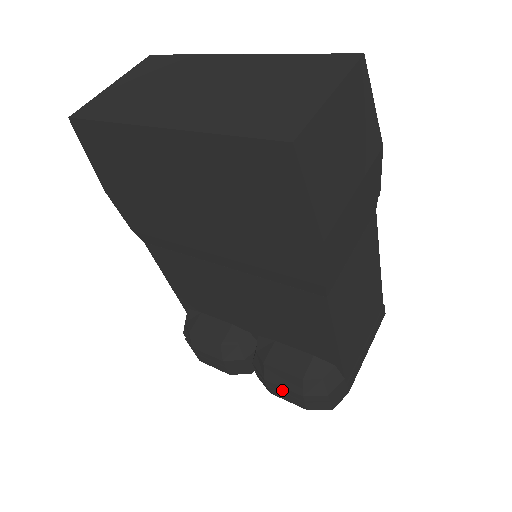
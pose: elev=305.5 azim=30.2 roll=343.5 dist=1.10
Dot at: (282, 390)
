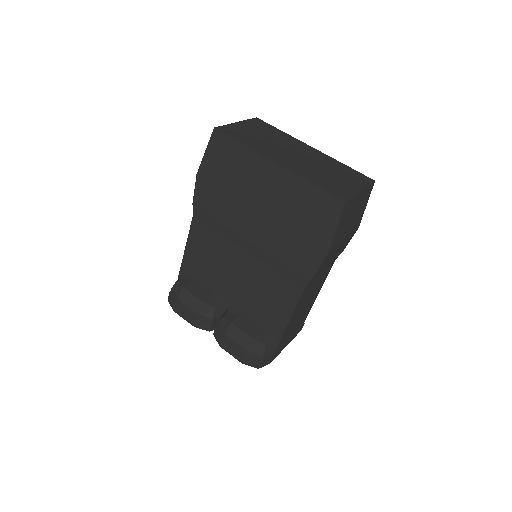
Dot at: (233, 345)
